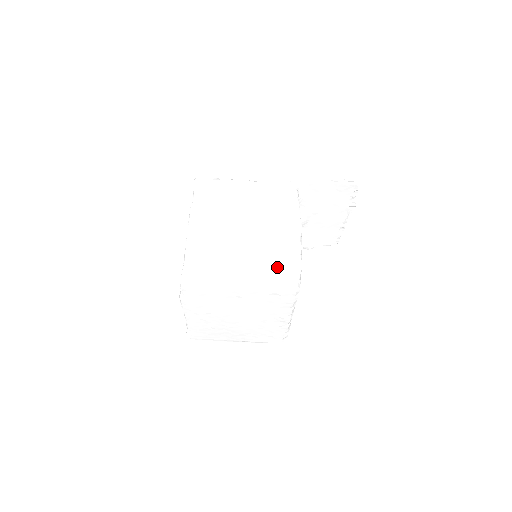
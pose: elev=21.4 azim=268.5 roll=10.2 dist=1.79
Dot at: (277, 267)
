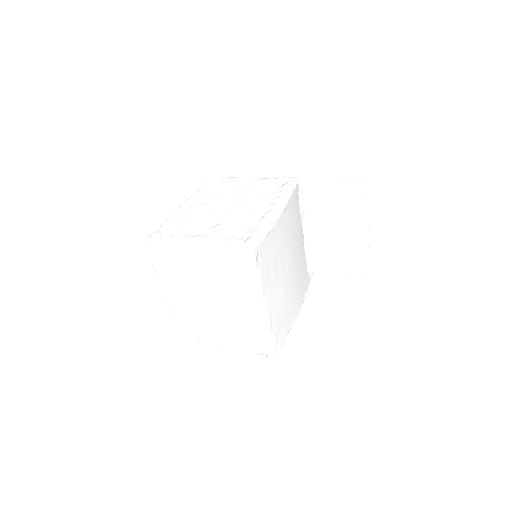
Dot at: (241, 230)
